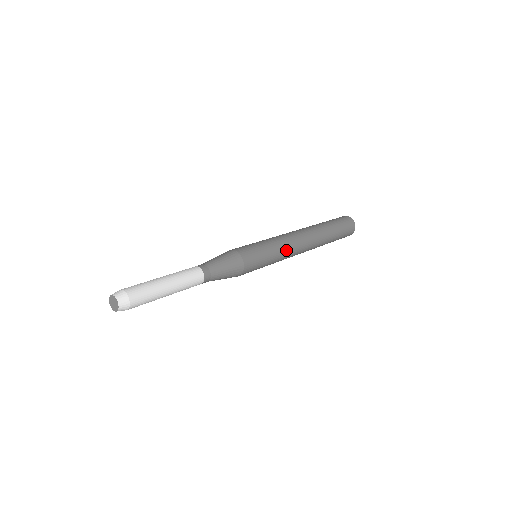
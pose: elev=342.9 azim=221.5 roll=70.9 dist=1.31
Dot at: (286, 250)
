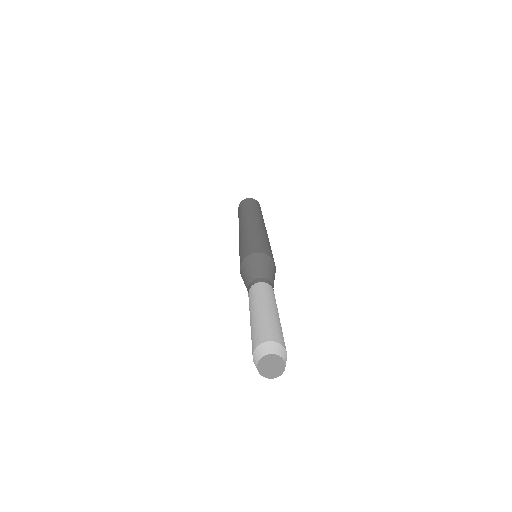
Dot at: occluded
